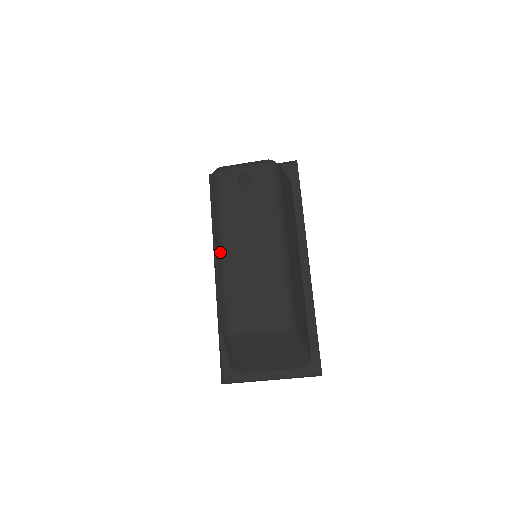
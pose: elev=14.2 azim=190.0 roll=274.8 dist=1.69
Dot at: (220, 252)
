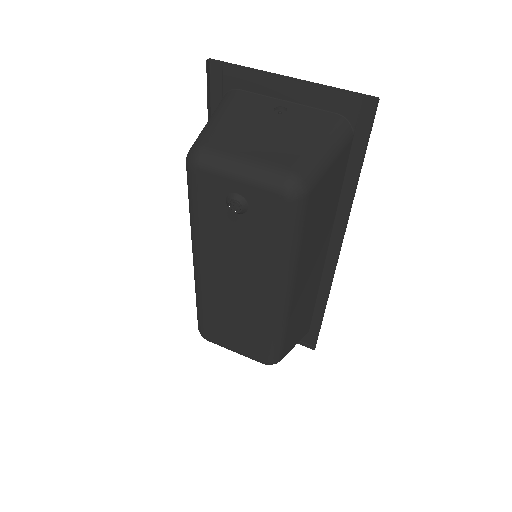
Dot at: (196, 272)
